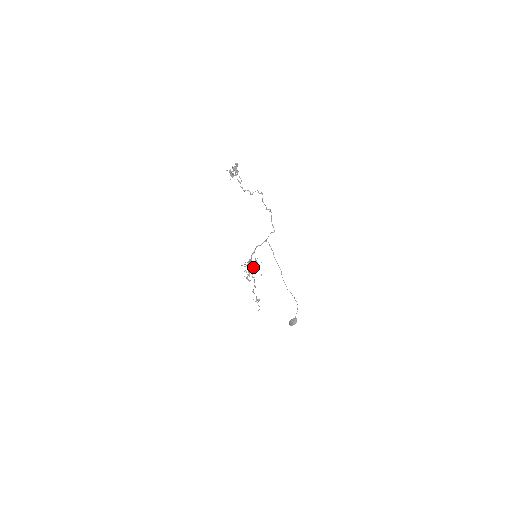
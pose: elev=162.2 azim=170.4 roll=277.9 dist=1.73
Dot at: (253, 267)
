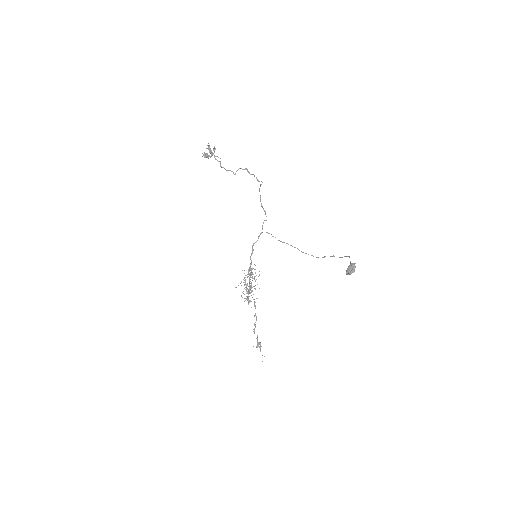
Dot at: (254, 277)
